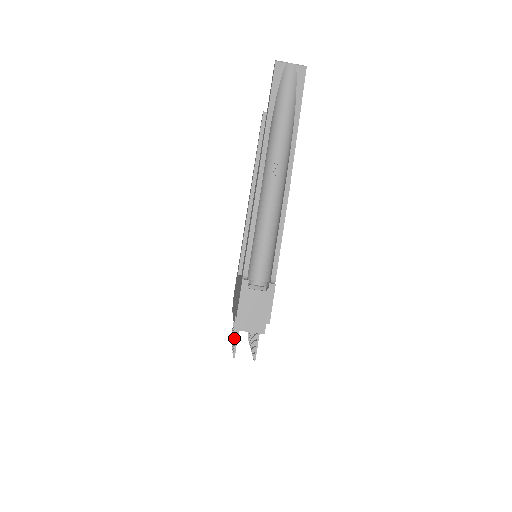
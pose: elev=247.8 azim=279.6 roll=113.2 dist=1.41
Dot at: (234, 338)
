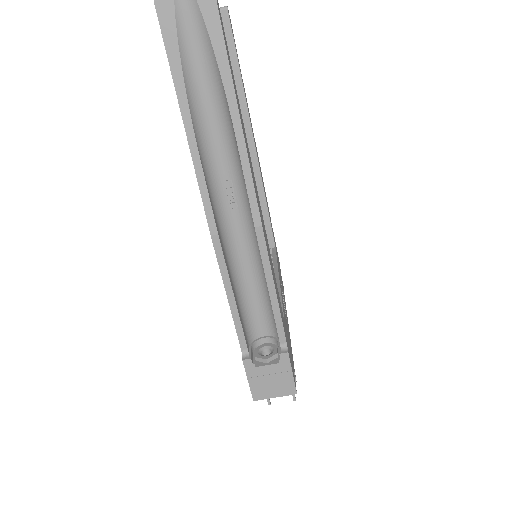
Dot at: occluded
